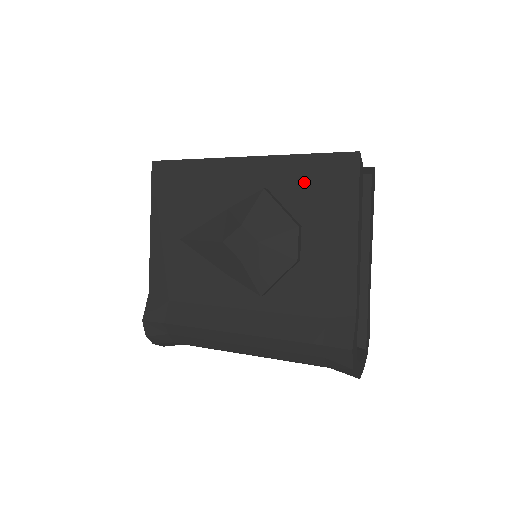
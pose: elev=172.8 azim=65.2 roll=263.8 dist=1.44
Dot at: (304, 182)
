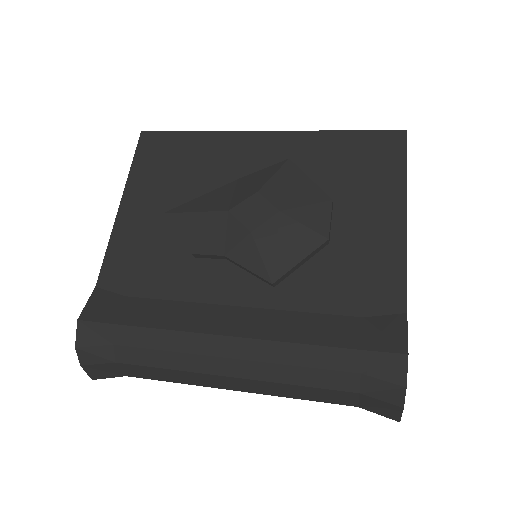
Dot at: (338, 158)
